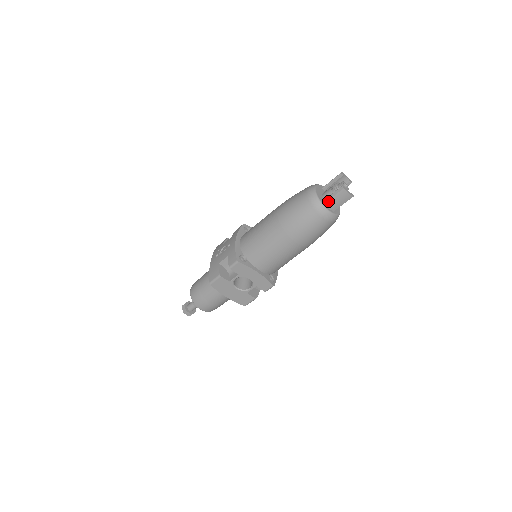
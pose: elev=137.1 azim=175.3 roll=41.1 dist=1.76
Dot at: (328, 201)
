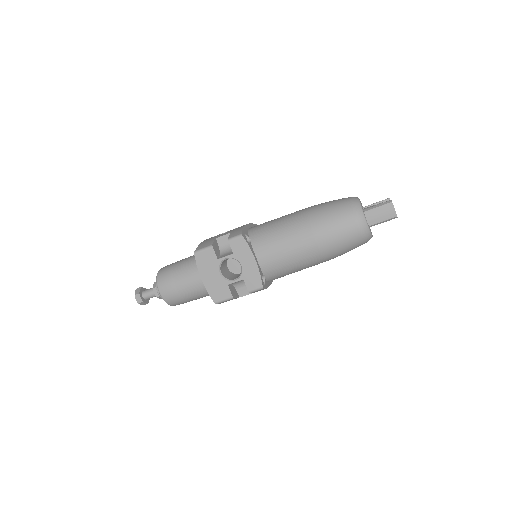
Dot at: (369, 210)
